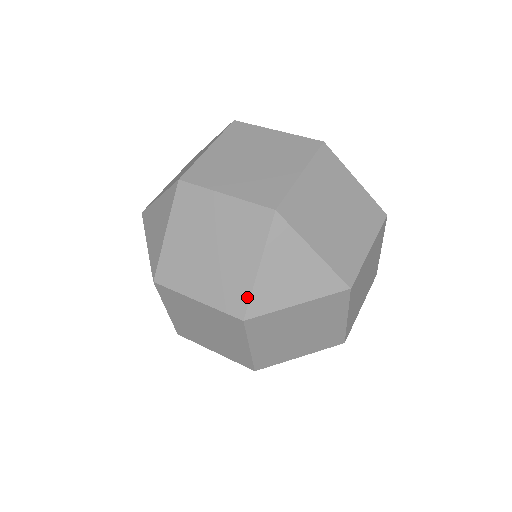
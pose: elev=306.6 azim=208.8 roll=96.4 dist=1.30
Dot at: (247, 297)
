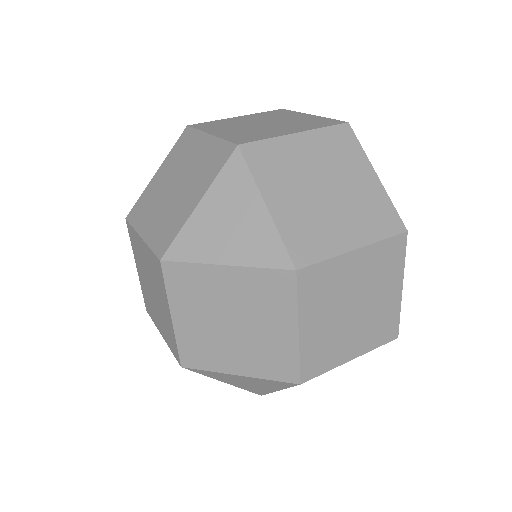
Dot at: (175, 235)
